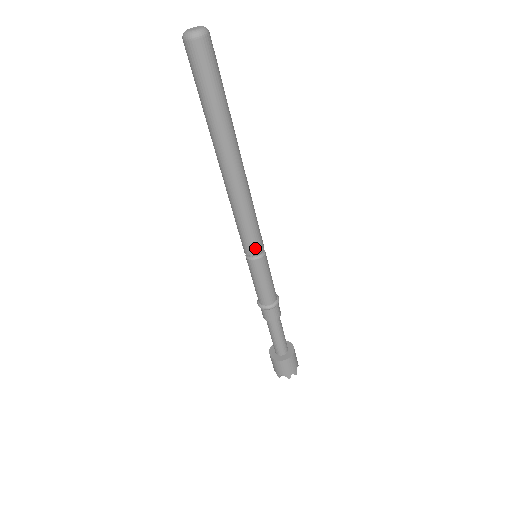
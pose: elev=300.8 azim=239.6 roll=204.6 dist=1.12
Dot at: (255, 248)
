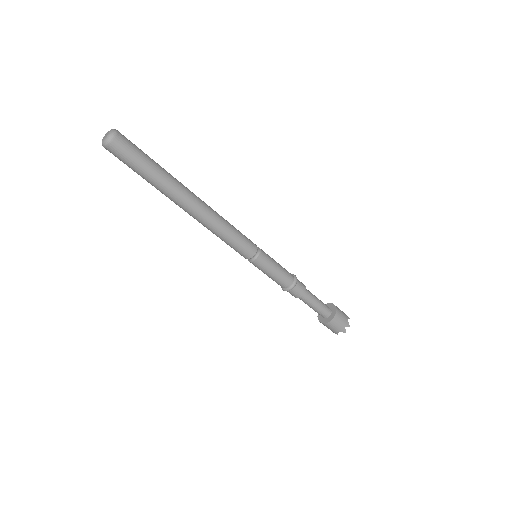
Dot at: (249, 252)
